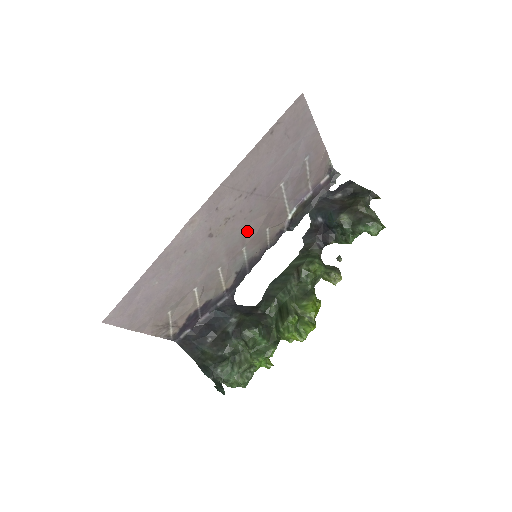
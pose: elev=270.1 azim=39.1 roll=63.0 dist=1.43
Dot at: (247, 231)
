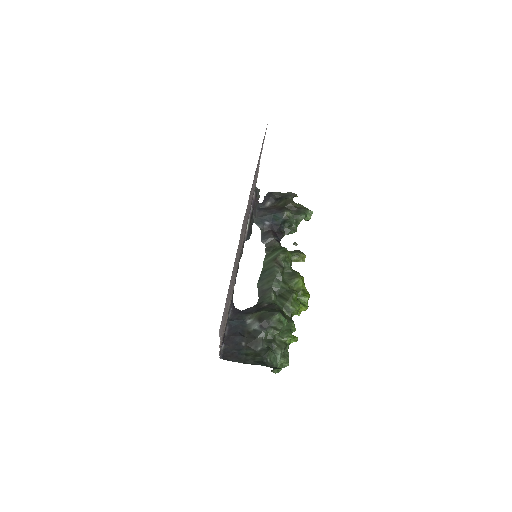
Dot at: (242, 239)
